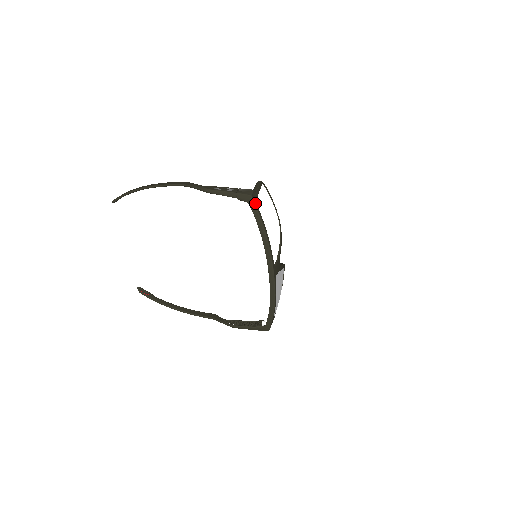
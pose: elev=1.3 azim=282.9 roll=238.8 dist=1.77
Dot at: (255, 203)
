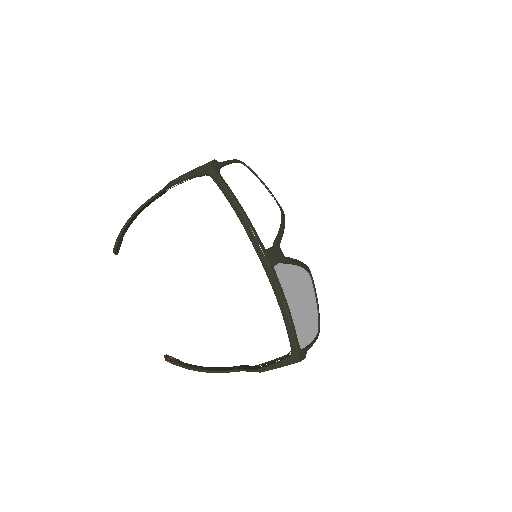
Dot at: (216, 171)
